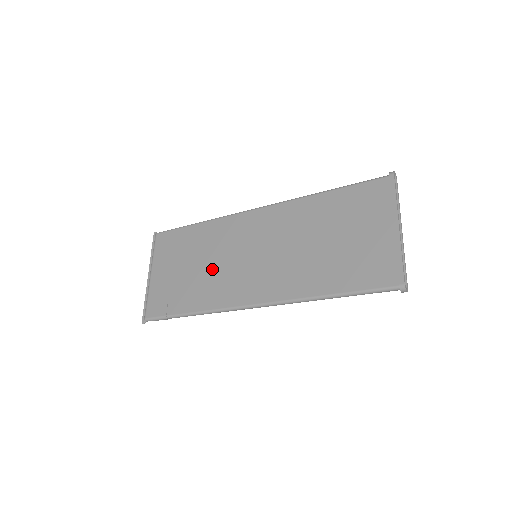
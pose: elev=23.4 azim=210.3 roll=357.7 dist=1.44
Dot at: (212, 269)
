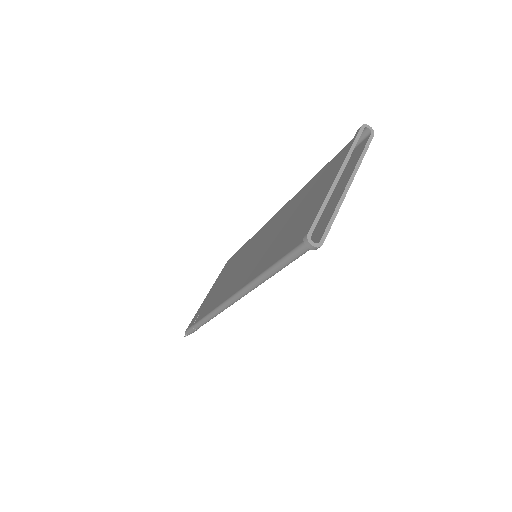
Dot at: (230, 277)
